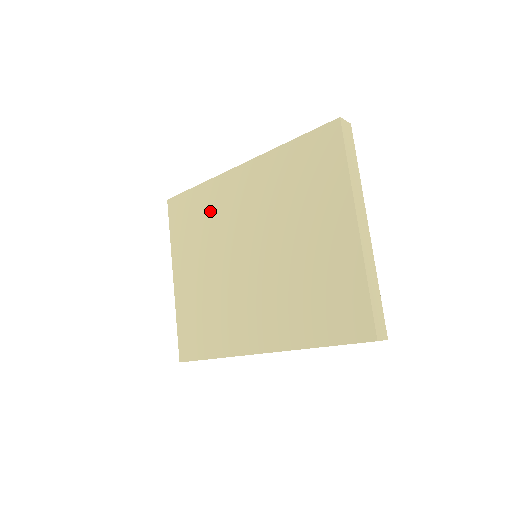
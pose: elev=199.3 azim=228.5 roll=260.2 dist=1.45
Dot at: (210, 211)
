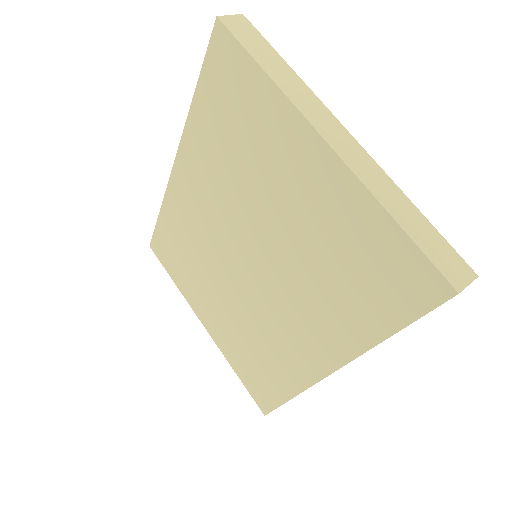
Dot at: (184, 234)
